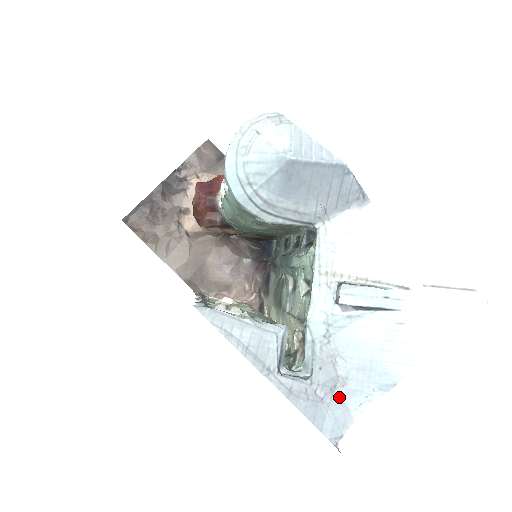
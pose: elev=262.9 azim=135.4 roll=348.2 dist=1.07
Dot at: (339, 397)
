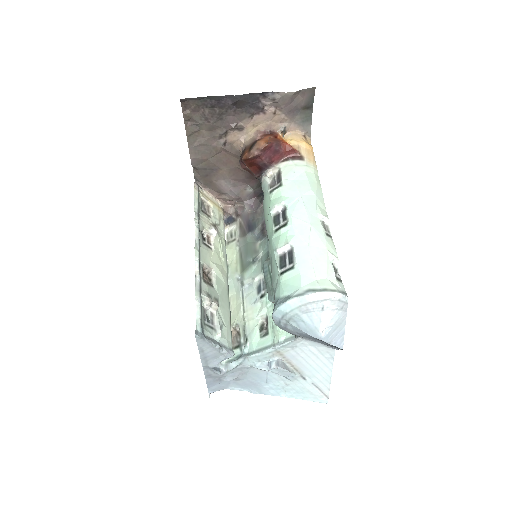
Dot at: (229, 381)
